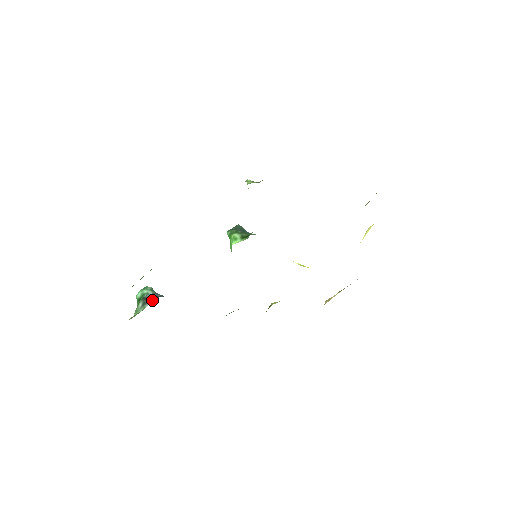
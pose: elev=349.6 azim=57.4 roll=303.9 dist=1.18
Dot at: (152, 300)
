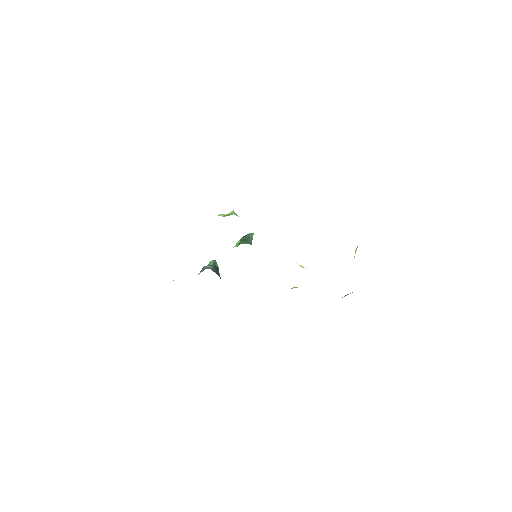
Dot at: occluded
